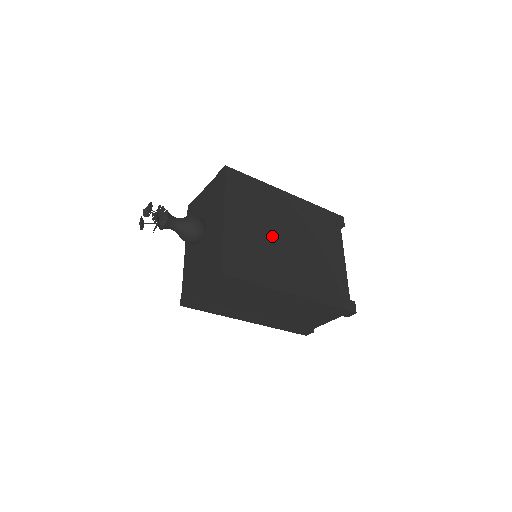
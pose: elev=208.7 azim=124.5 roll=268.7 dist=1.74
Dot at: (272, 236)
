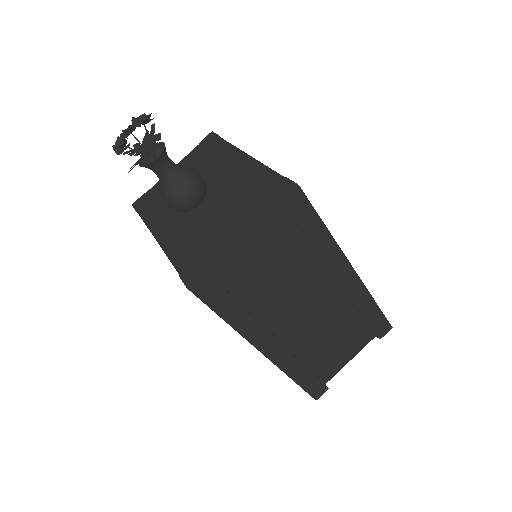
Dot at: occluded
